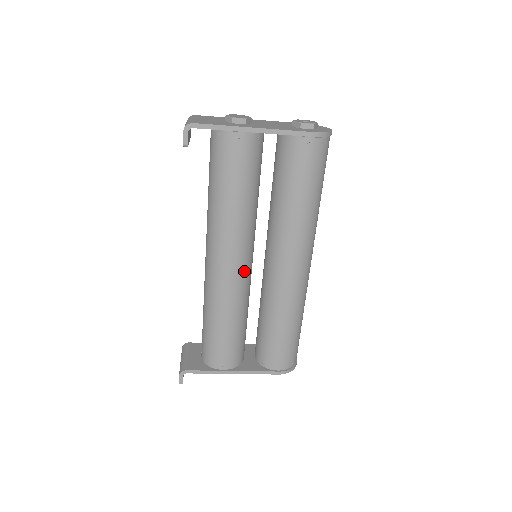
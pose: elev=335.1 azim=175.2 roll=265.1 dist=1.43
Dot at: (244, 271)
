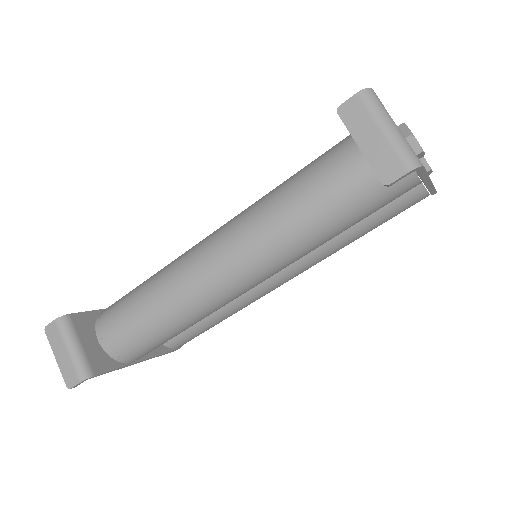
Dot at: occluded
